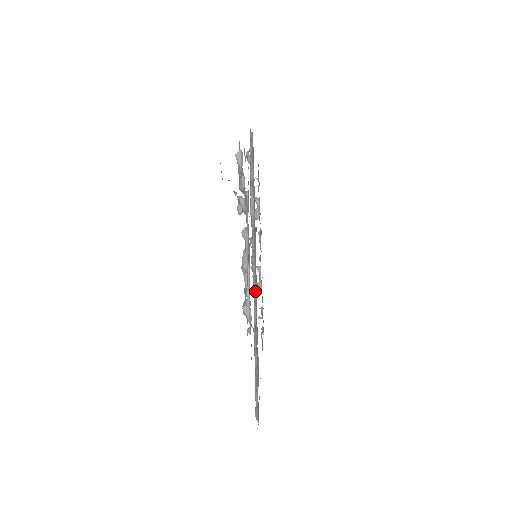
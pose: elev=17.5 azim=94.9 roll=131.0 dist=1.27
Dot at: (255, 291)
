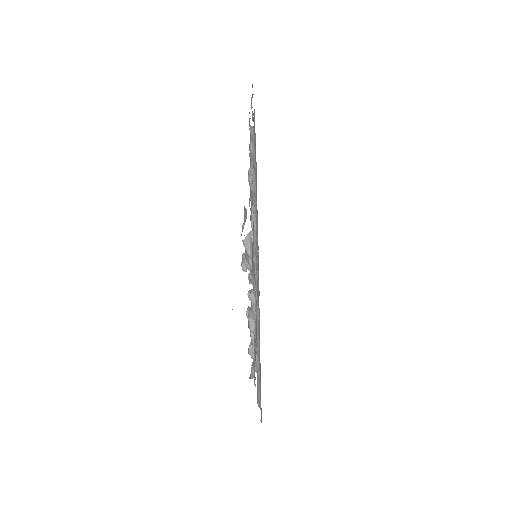
Dot at: occluded
